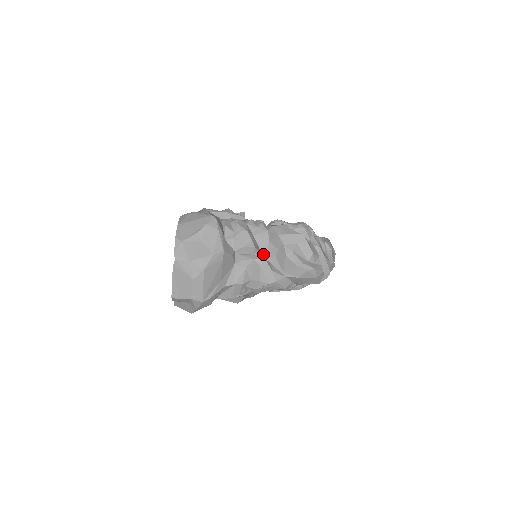
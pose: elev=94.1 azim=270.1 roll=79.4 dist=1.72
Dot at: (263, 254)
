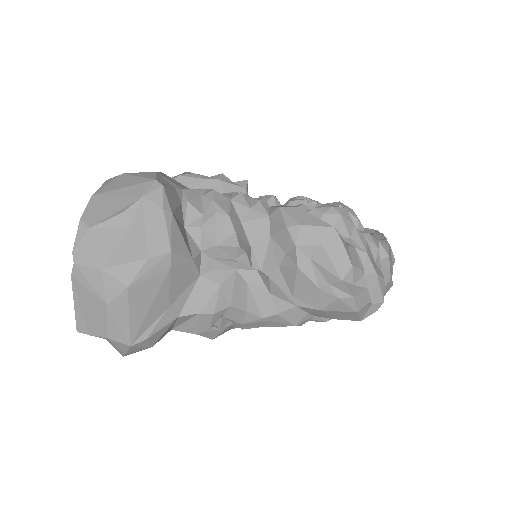
Dot at: (257, 259)
